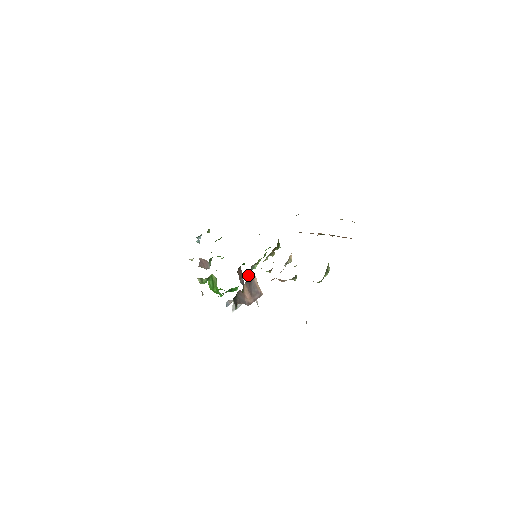
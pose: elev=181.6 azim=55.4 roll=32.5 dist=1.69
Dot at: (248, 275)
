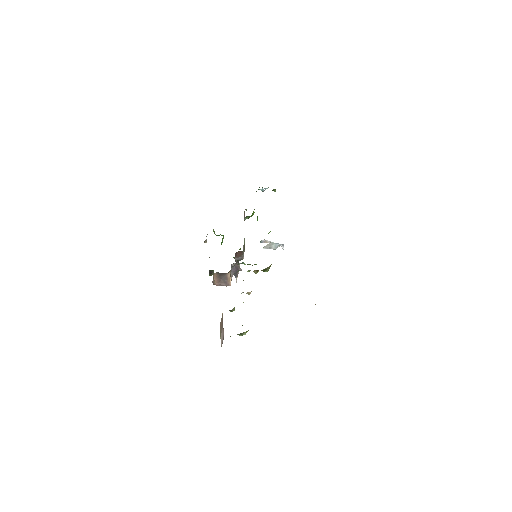
Dot at: (235, 264)
